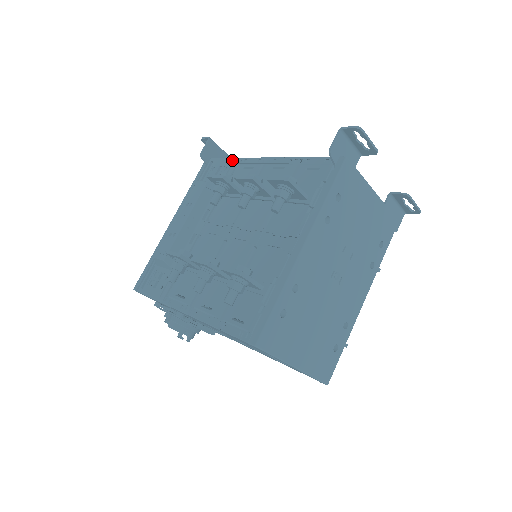
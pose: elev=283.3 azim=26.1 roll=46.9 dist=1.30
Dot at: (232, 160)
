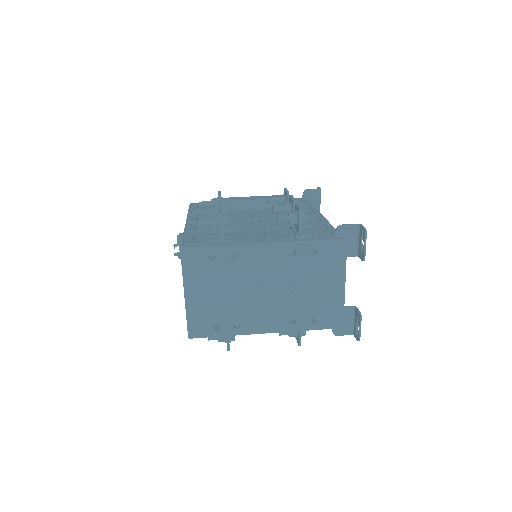
Dot at: (312, 205)
